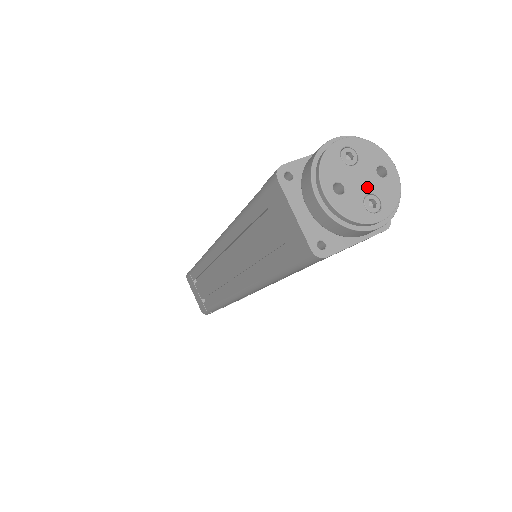
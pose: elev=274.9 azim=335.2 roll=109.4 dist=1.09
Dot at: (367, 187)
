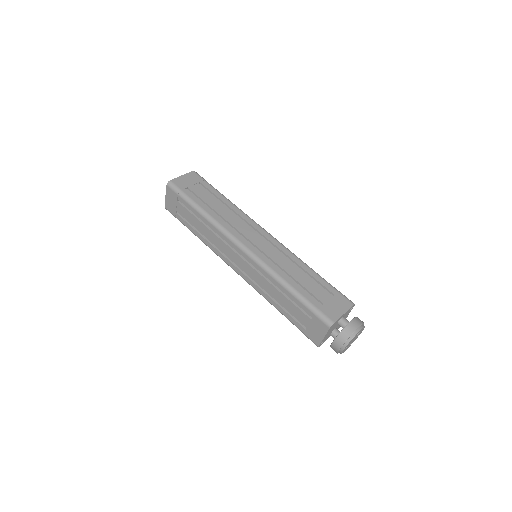
Dot at: occluded
